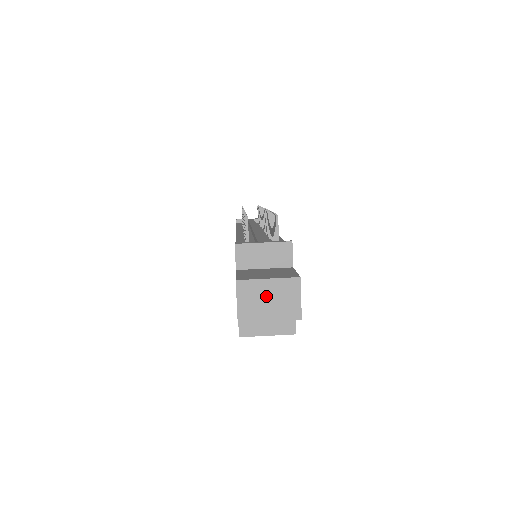
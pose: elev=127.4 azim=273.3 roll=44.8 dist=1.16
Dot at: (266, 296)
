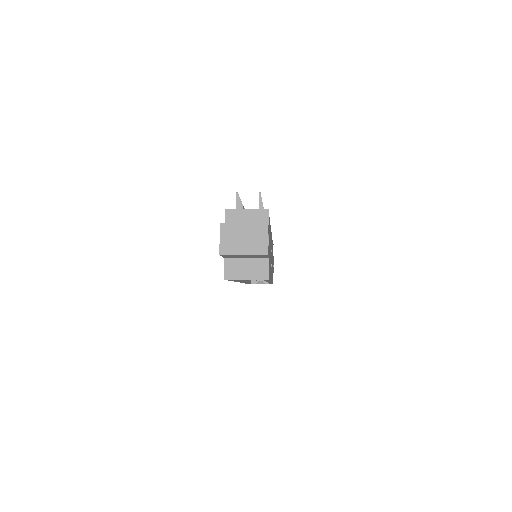
Dot at: (242, 236)
